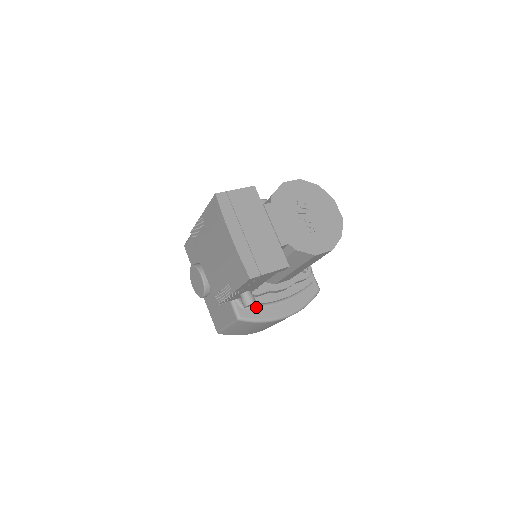
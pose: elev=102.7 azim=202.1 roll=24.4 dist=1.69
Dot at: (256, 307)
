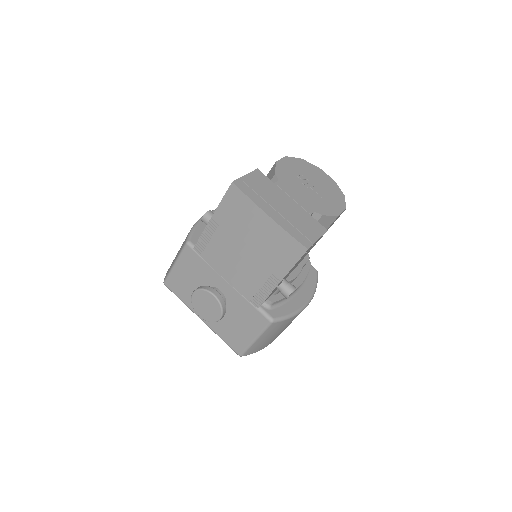
Dot at: (280, 304)
